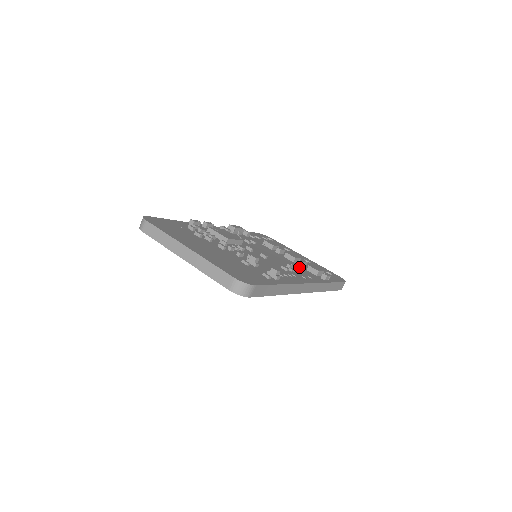
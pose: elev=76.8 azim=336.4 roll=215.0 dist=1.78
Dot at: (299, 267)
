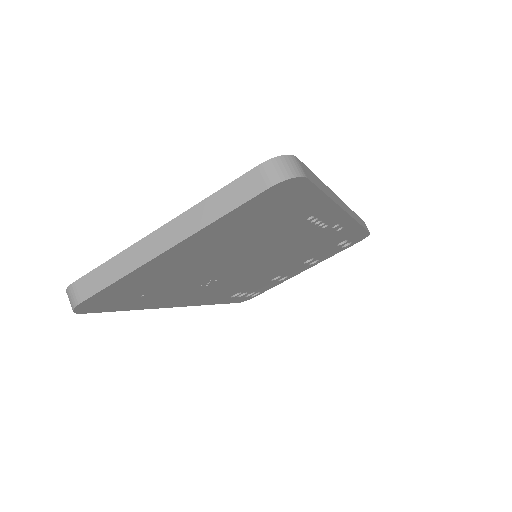
Dot at: occluded
